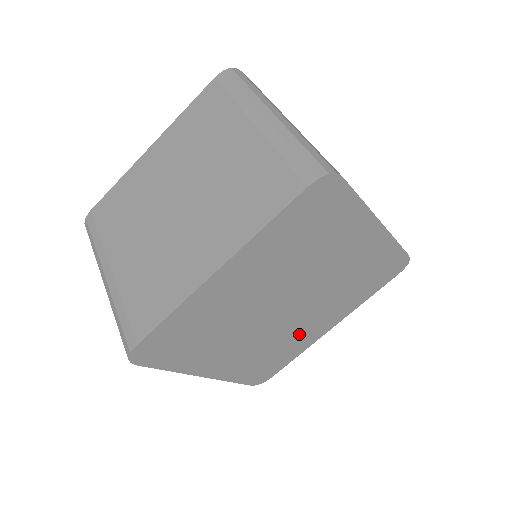
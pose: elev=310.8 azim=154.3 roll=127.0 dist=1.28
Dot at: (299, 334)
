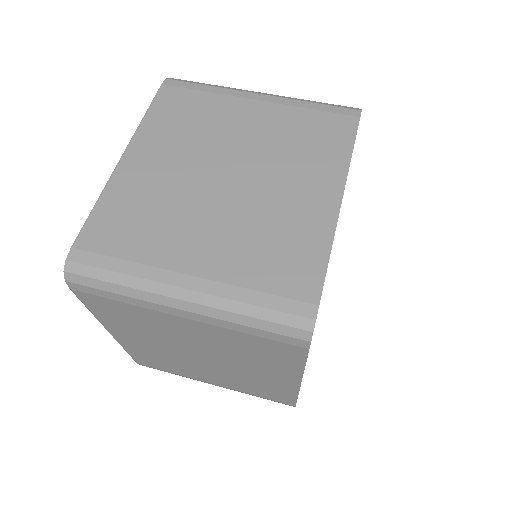
Dot at: occluded
